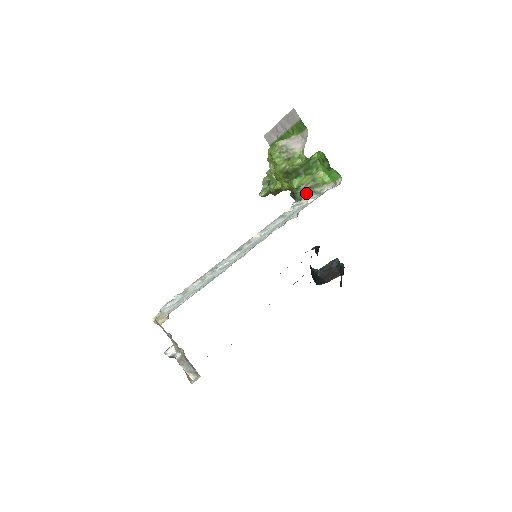
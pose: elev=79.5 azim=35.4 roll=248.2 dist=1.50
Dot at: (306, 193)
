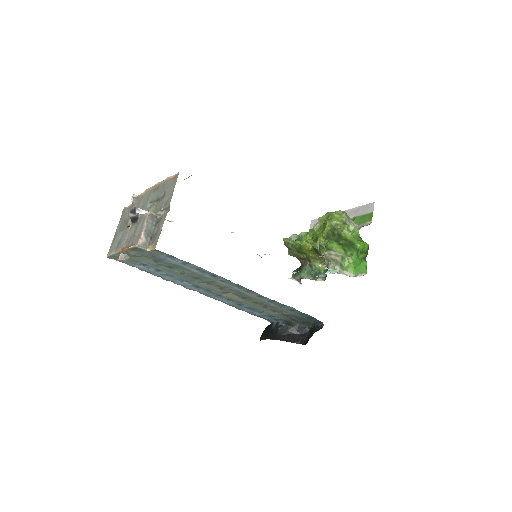
Dot at: (312, 276)
